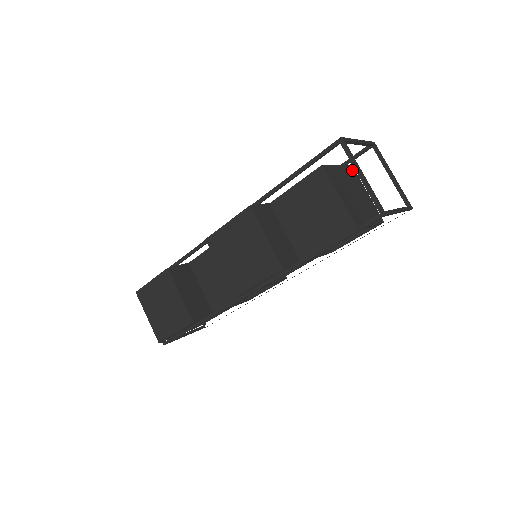
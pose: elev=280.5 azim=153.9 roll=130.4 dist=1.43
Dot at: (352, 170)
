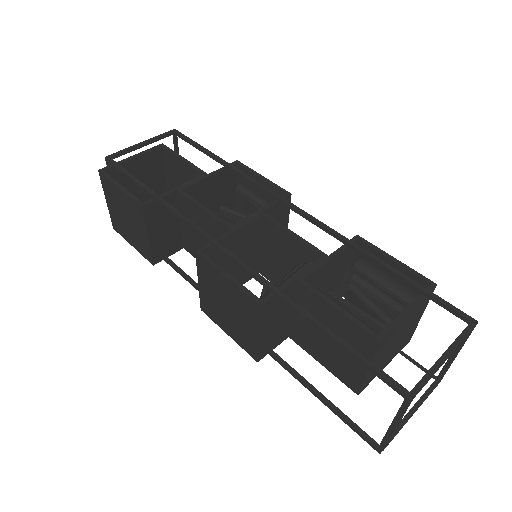
Dot at: occluded
